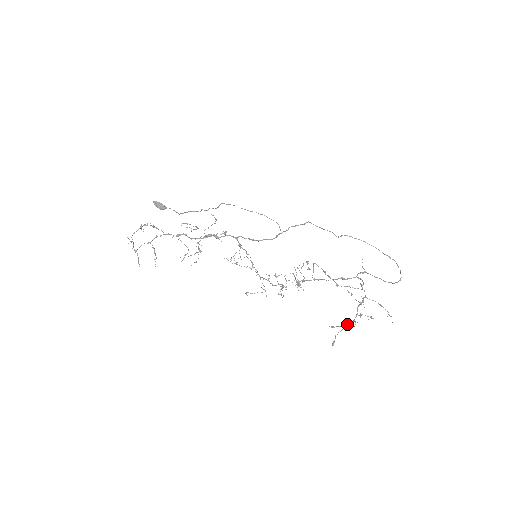
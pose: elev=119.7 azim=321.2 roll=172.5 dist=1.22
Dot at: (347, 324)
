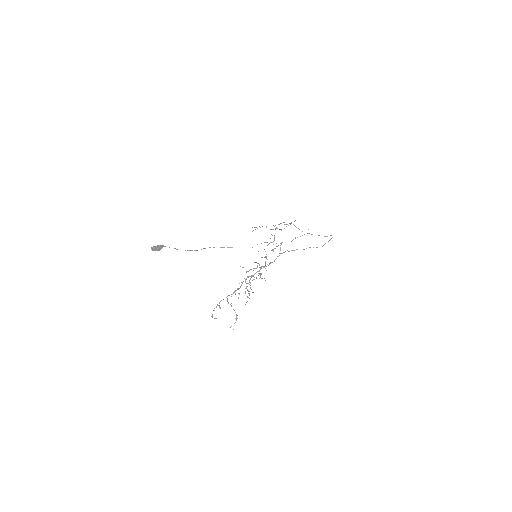
Dot at: occluded
